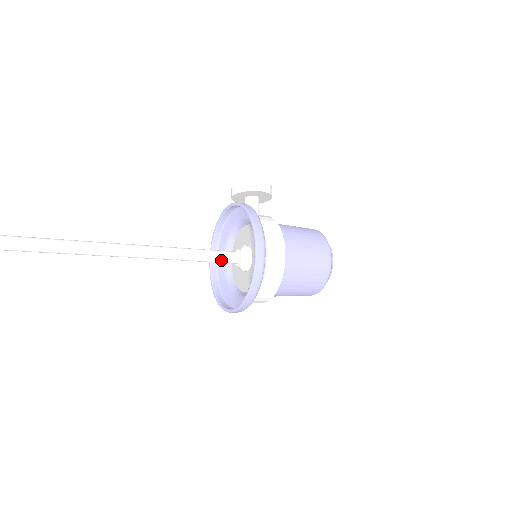
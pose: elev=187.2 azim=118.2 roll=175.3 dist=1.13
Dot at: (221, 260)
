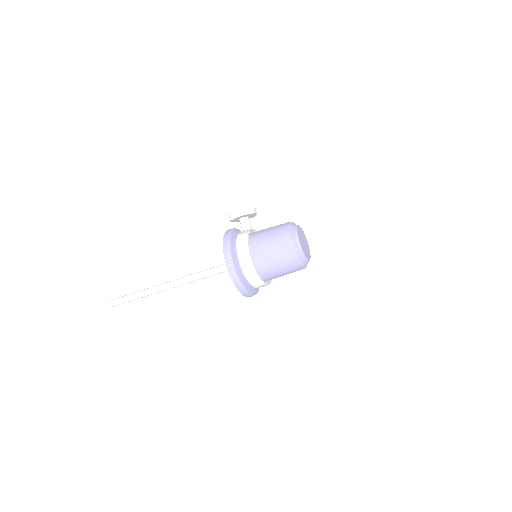
Dot at: occluded
